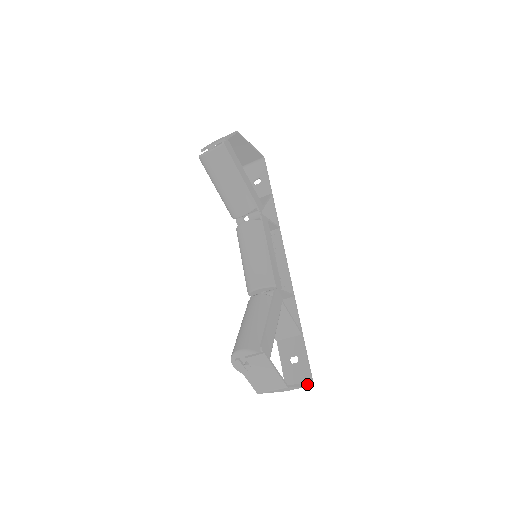
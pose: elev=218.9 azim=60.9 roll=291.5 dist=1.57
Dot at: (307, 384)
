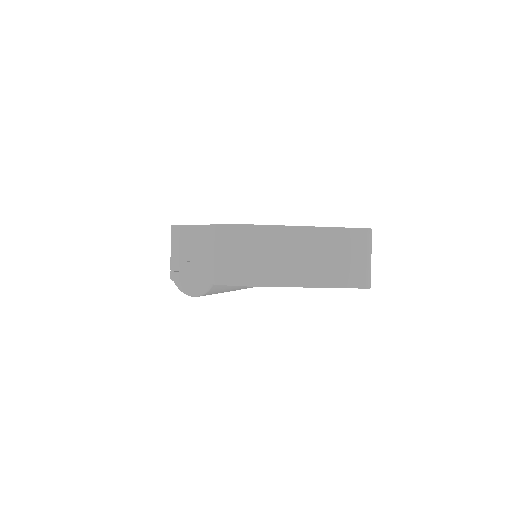
Dot at: (338, 228)
